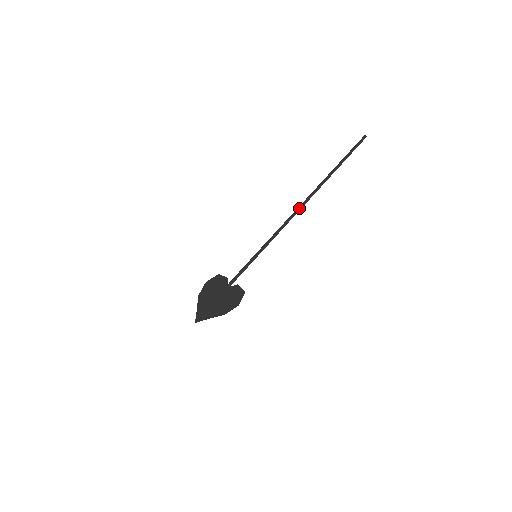
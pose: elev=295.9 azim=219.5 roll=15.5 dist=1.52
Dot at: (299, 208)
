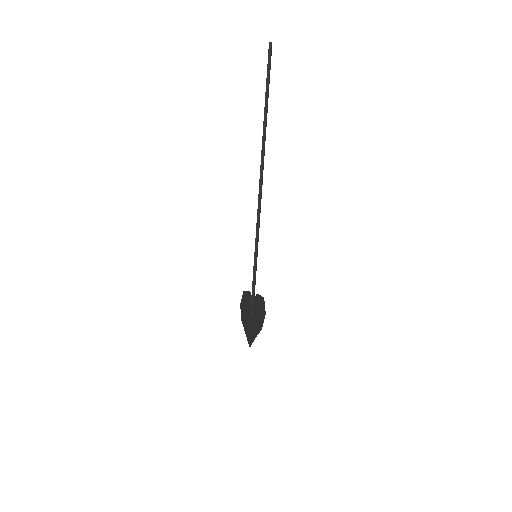
Dot at: (260, 181)
